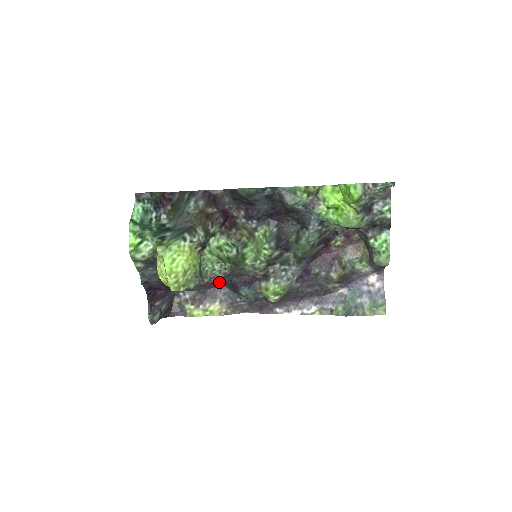
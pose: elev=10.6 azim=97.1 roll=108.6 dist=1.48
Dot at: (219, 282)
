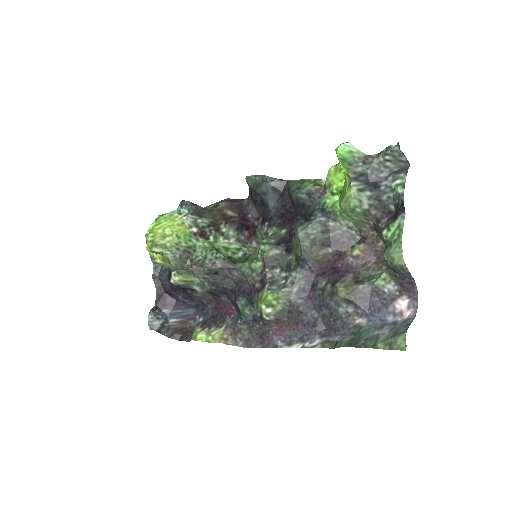
Dot at: (228, 301)
